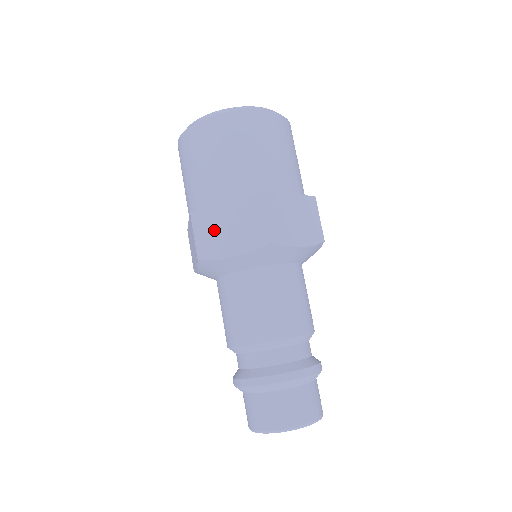
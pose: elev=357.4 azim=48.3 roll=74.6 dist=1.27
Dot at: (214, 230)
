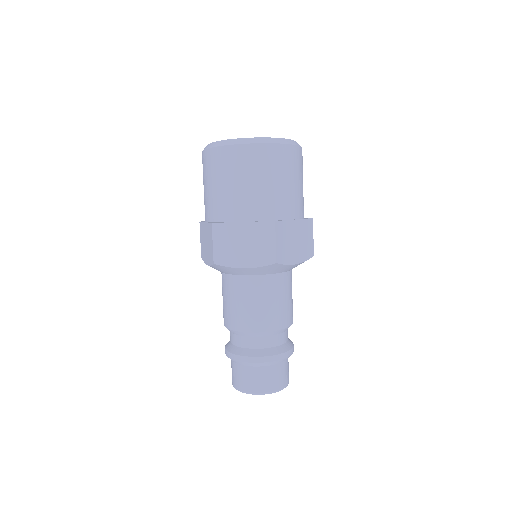
Dot at: (203, 241)
